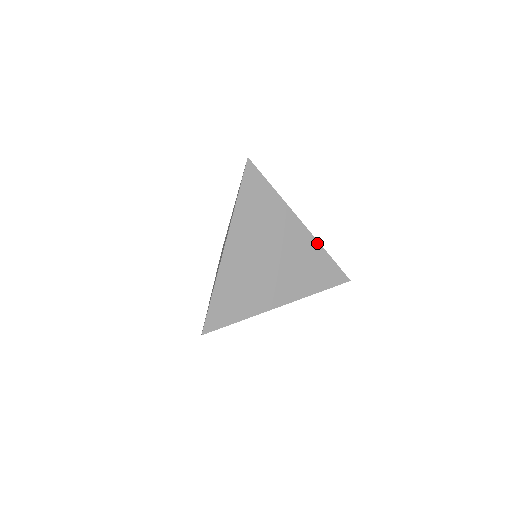
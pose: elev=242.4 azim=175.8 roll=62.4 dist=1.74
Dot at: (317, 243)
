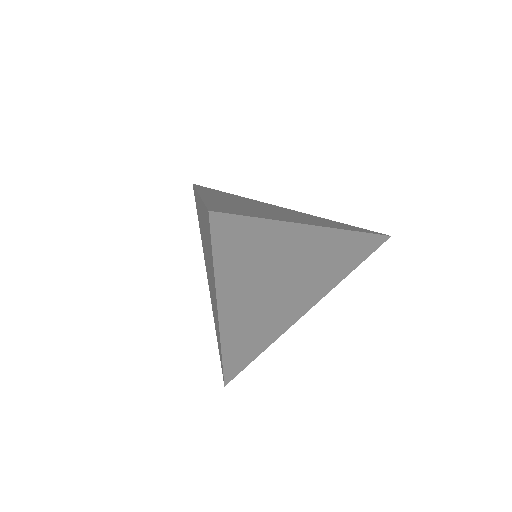
Dot at: (343, 232)
